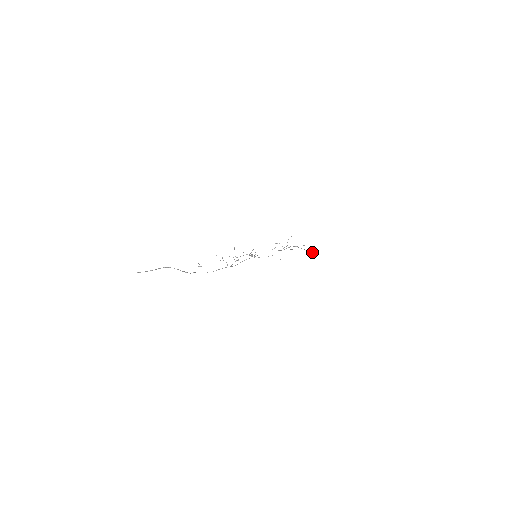
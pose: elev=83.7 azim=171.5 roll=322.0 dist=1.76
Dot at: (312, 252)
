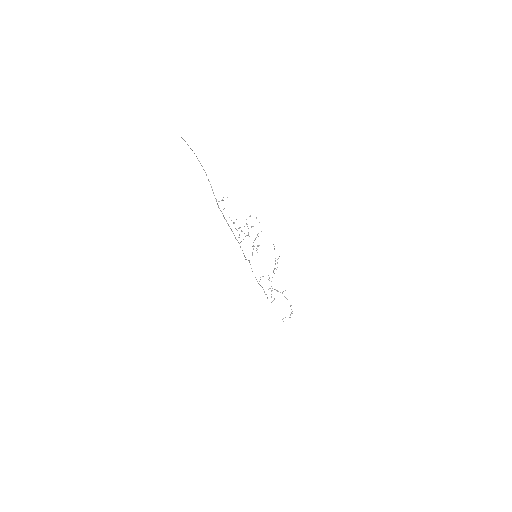
Dot at: occluded
